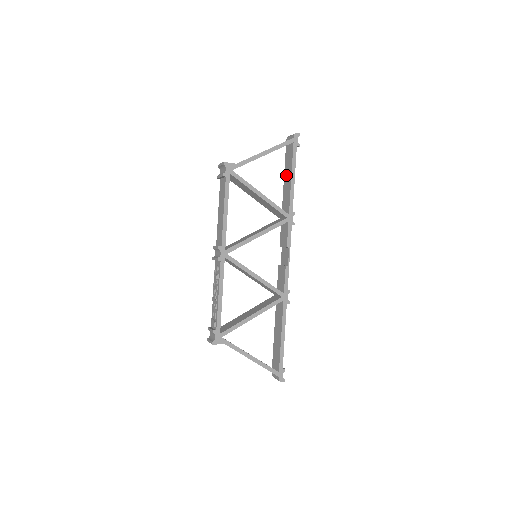
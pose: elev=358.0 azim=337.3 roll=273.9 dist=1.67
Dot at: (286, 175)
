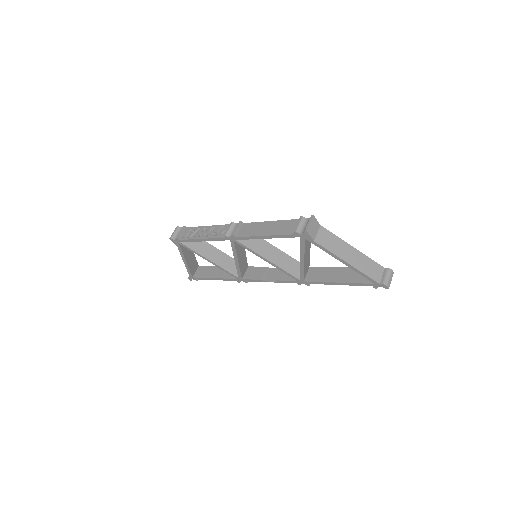
Dot at: (345, 272)
